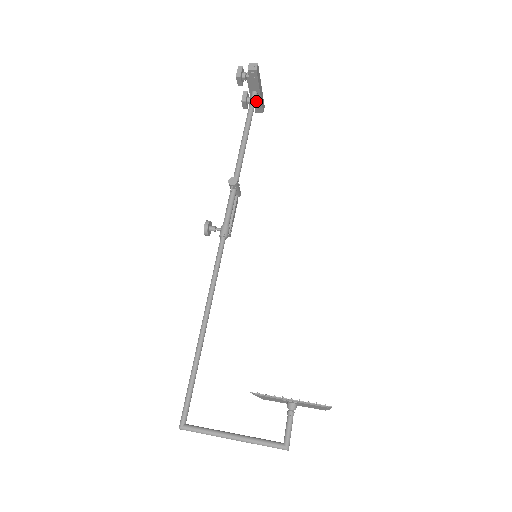
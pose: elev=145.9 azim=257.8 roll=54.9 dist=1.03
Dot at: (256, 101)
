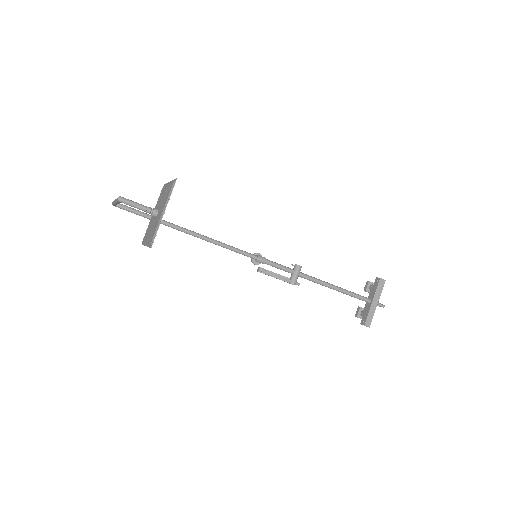
Dot at: (366, 311)
